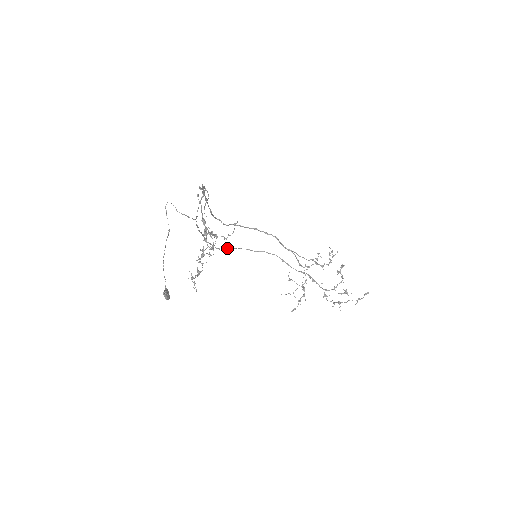
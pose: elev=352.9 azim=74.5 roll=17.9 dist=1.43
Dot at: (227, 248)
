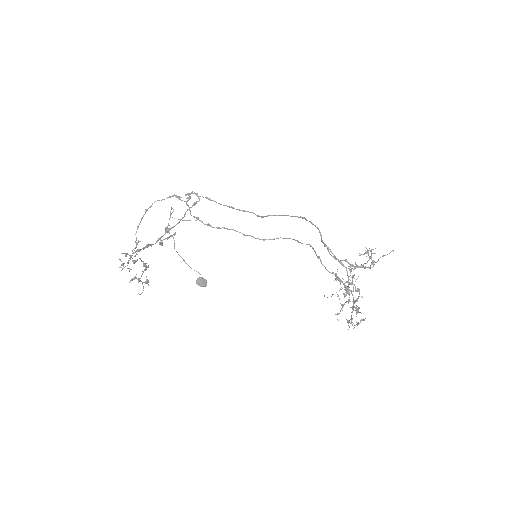
Dot at: (274, 238)
